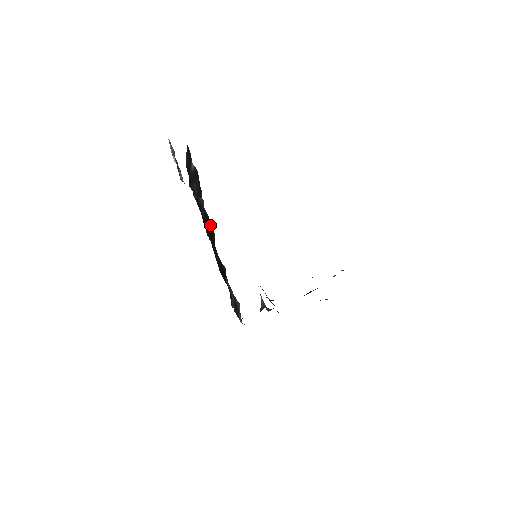
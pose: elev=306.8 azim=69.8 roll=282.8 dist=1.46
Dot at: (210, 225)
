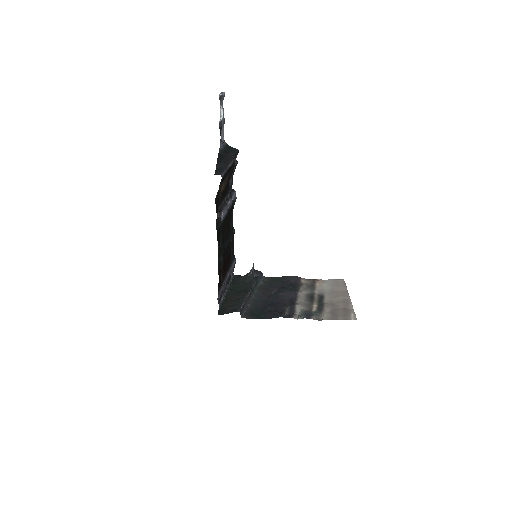
Dot at: (230, 211)
